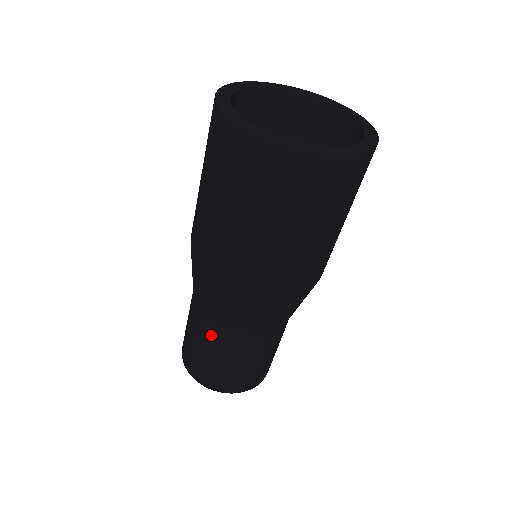
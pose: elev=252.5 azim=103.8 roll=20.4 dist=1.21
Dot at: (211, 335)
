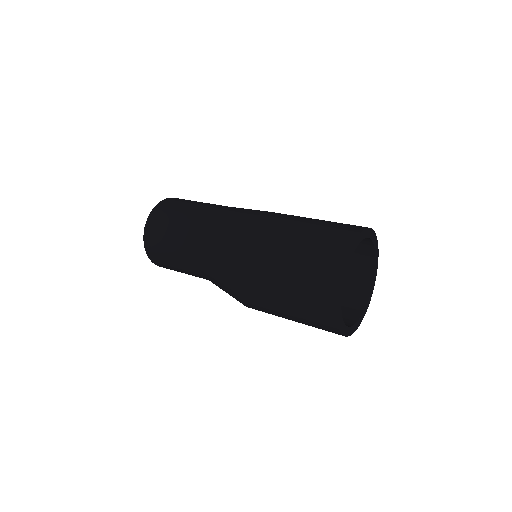
Dot at: (188, 259)
